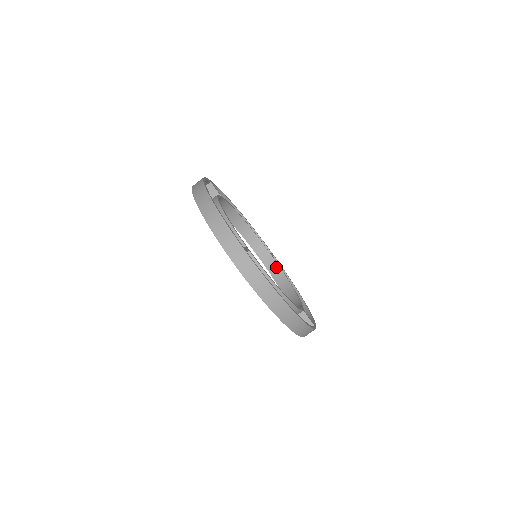
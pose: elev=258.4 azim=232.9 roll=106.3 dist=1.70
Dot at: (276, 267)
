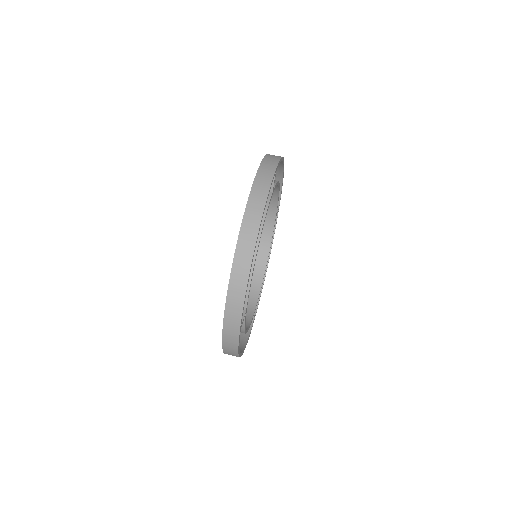
Dot at: (249, 317)
